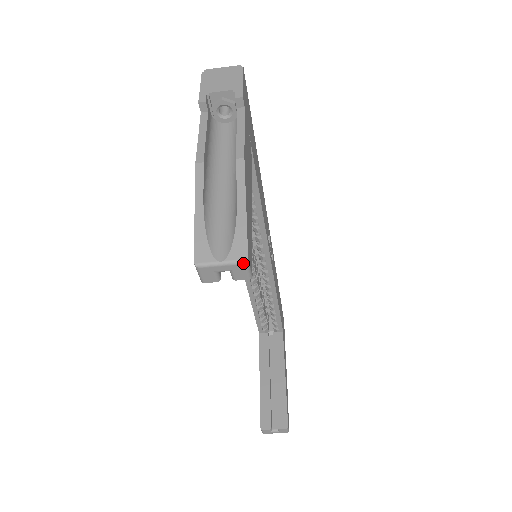
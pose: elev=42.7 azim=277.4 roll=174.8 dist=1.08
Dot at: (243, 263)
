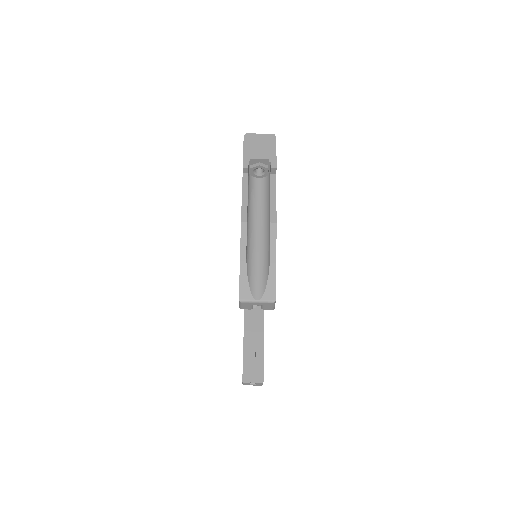
Dot at: (272, 303)
